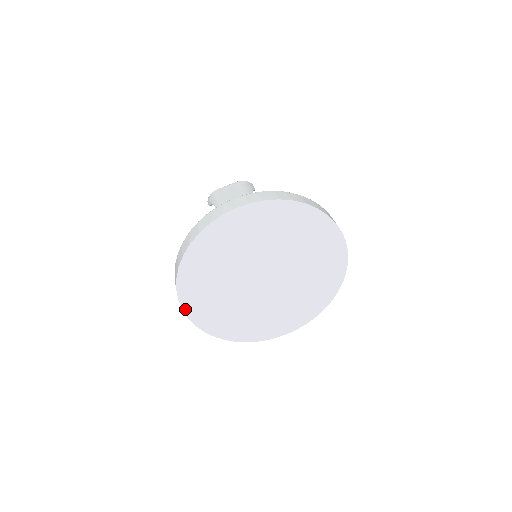
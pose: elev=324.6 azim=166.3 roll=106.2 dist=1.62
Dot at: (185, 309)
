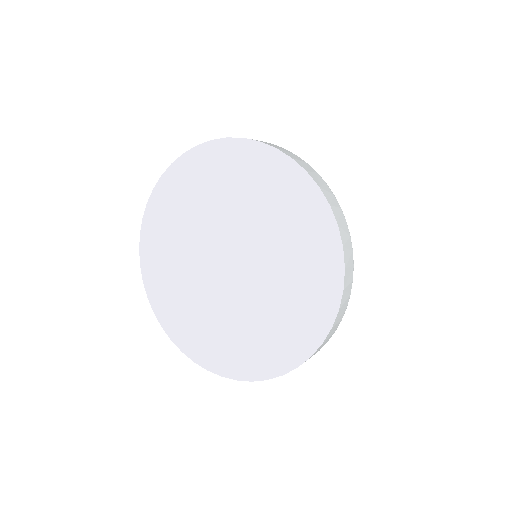
Dot at: (195, 359)
